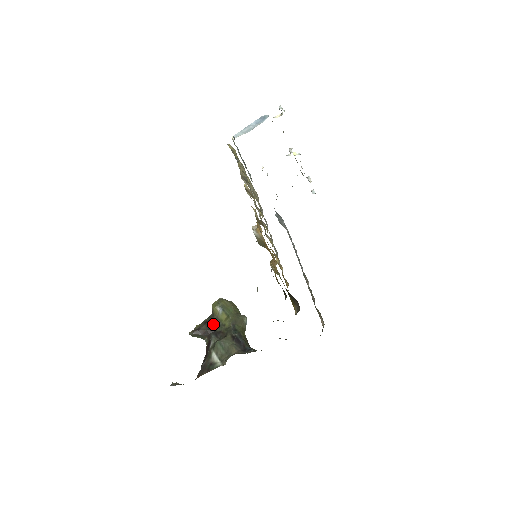
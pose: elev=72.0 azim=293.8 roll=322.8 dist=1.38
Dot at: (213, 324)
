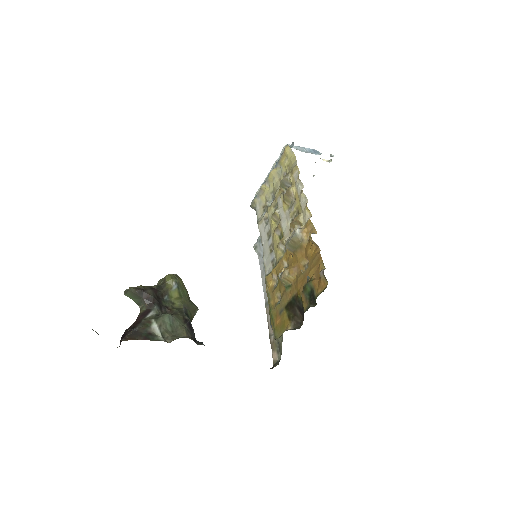
Dot at: (160, 295)
